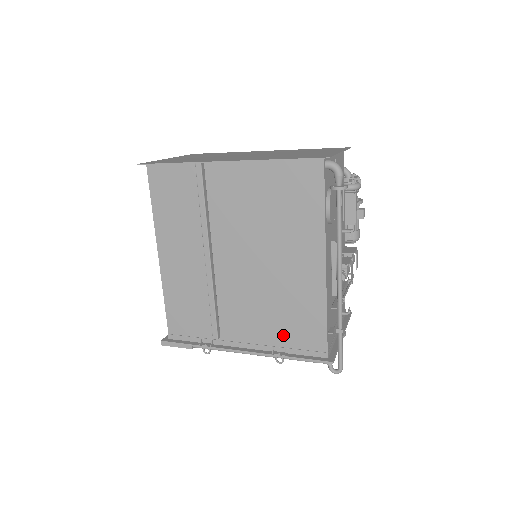
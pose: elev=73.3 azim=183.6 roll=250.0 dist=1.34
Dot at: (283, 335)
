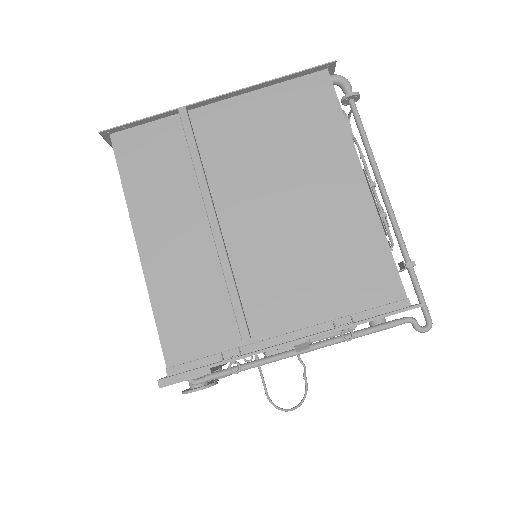
Dot at: (341, 297)
